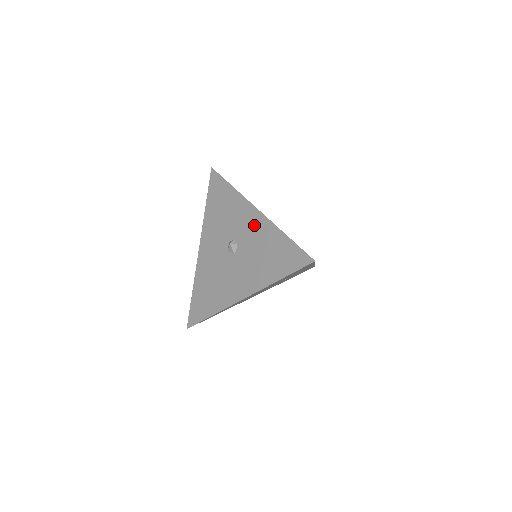
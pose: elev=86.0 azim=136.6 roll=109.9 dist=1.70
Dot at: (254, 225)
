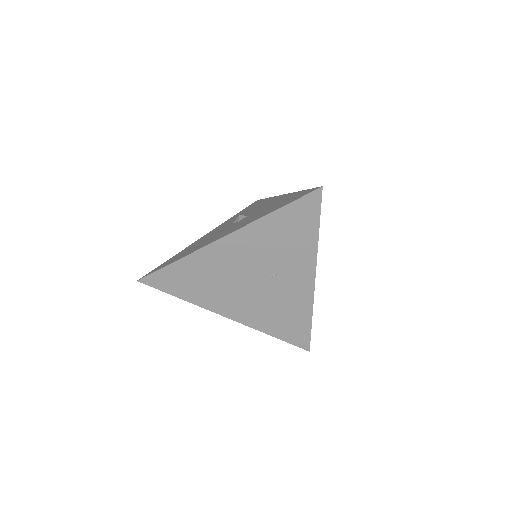
Dot at: (273, 201)
